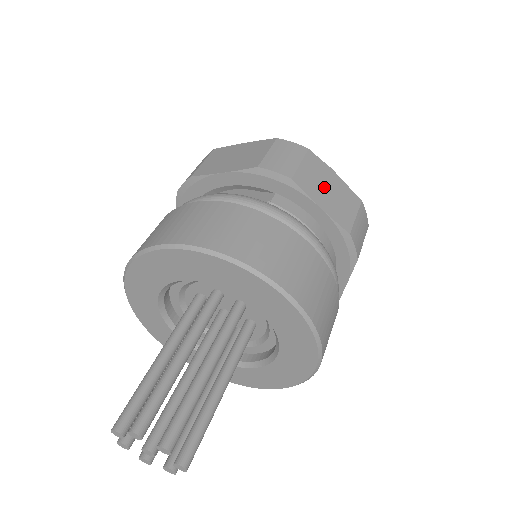
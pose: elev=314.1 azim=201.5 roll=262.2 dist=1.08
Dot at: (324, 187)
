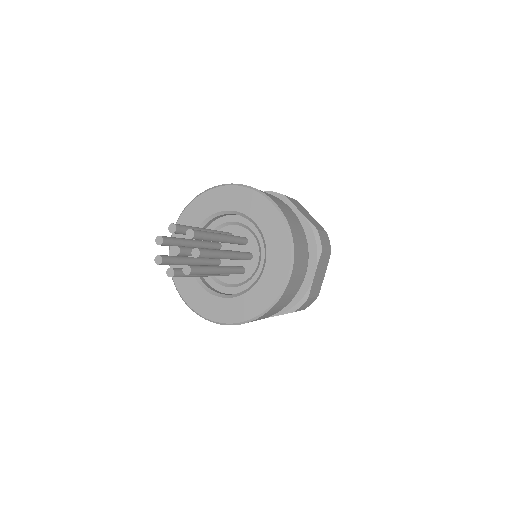
Dot at: occluded
